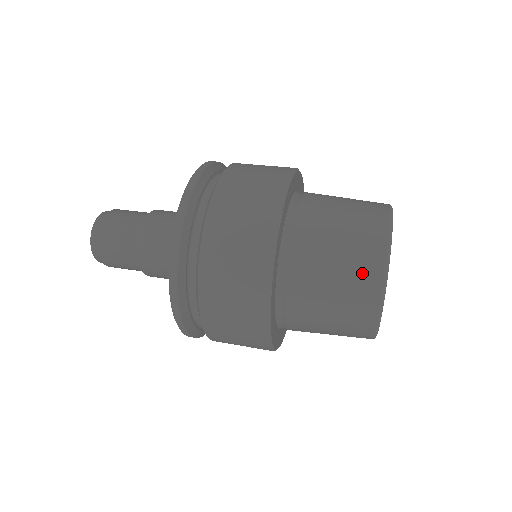
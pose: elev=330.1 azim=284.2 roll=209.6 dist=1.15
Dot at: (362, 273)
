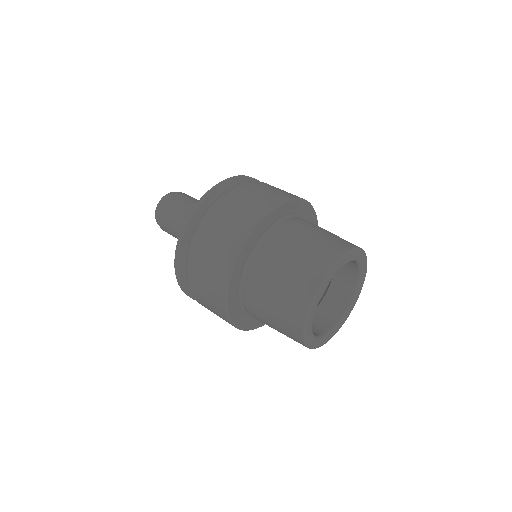
Dot at: (292, 338)
